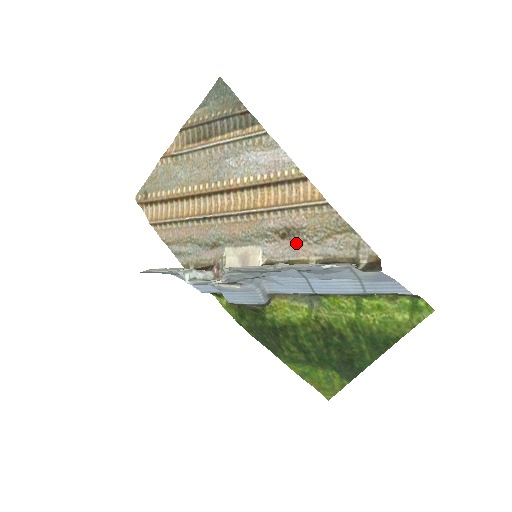
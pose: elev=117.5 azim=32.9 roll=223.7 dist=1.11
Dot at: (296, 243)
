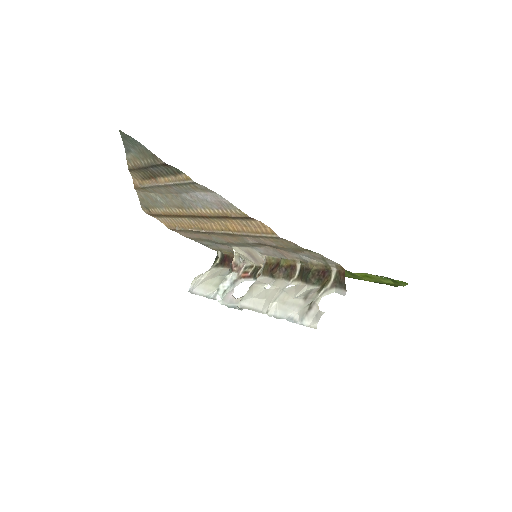
Dot at: (278, 250)
